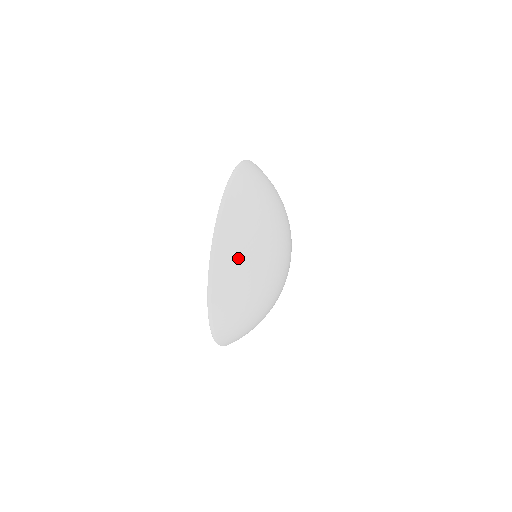
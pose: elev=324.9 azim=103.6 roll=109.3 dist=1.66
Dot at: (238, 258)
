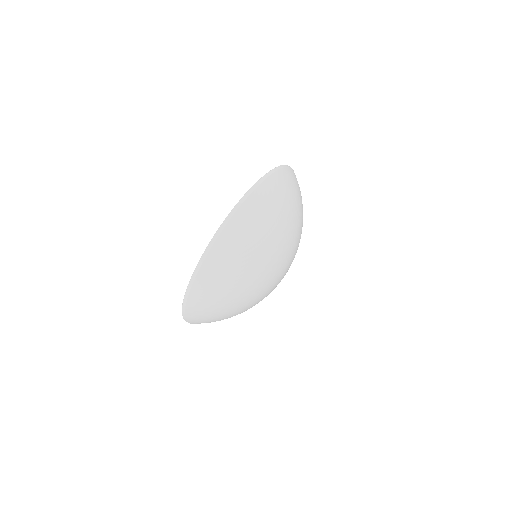
Dot at: (227, 268)
